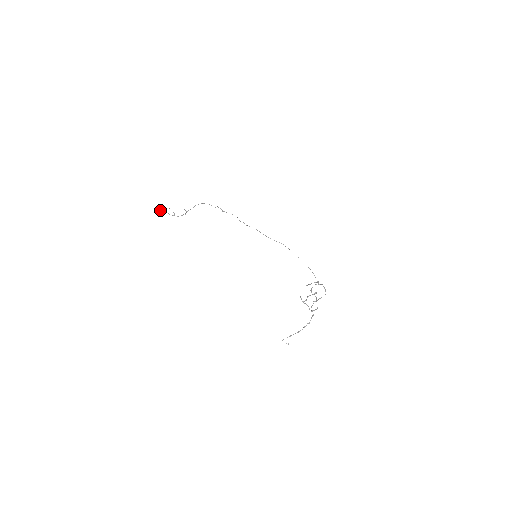
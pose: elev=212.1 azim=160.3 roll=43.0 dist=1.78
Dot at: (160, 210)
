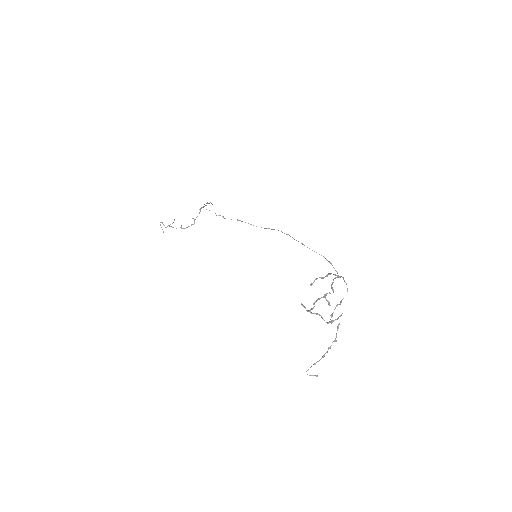
Dot at: (161, 227)
